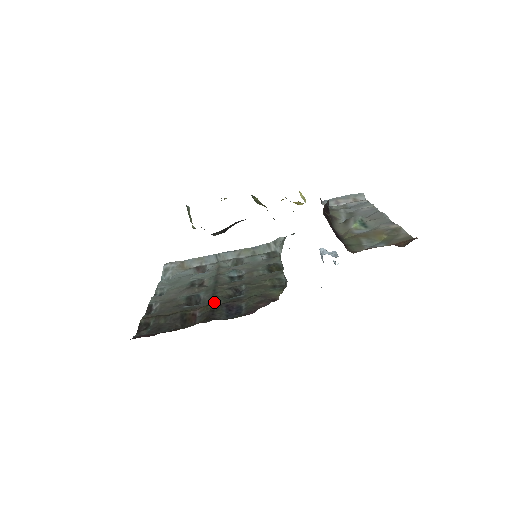
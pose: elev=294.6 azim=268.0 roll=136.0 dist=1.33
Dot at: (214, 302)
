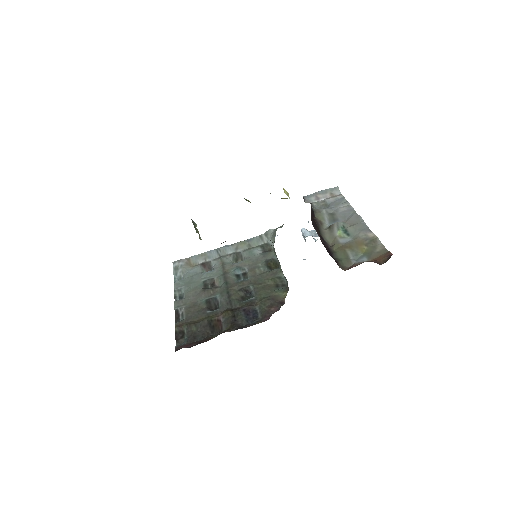
Dot at: (232, 306)
